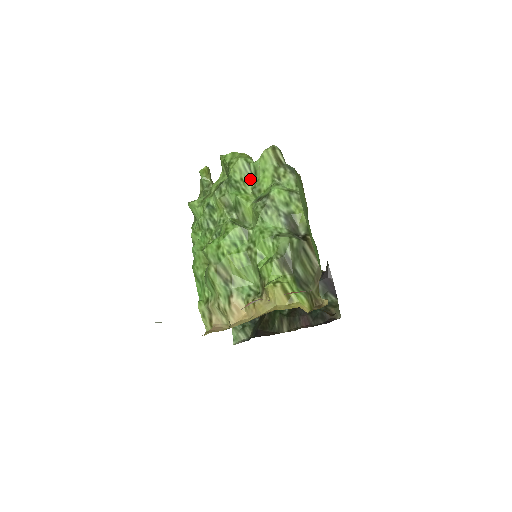
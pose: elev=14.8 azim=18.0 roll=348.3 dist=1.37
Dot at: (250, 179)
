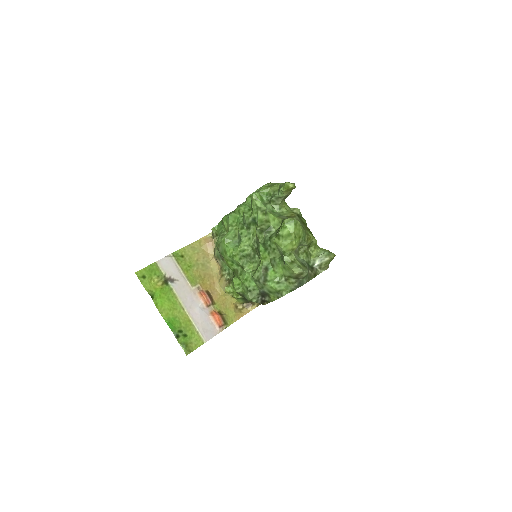
Dot at: (279, 255)
